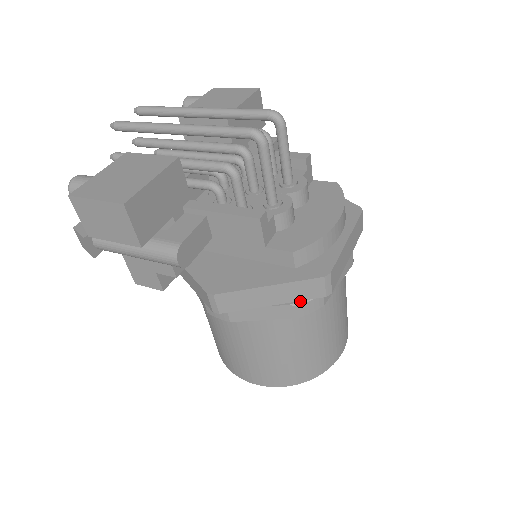
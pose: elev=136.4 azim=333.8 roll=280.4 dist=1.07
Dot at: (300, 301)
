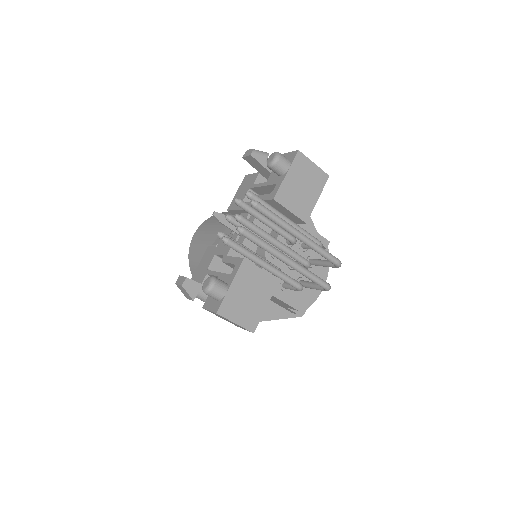
Dot at: occluded
